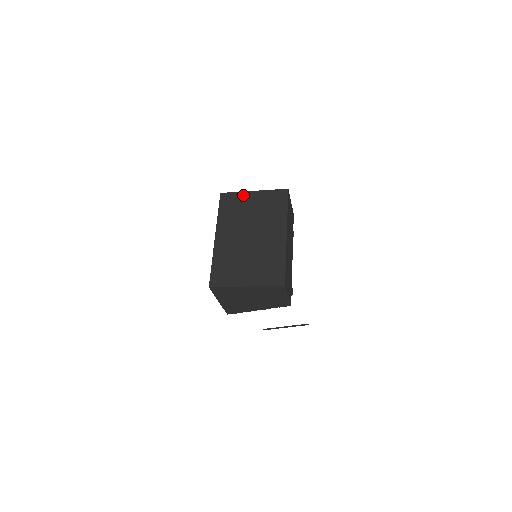
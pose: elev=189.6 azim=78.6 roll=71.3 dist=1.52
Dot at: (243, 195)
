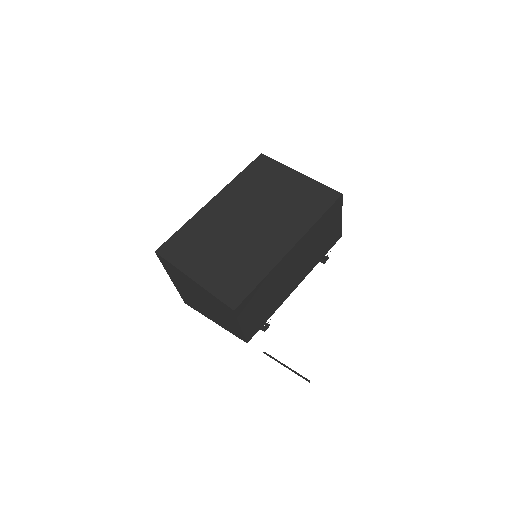
Dot at: (283, 170)
